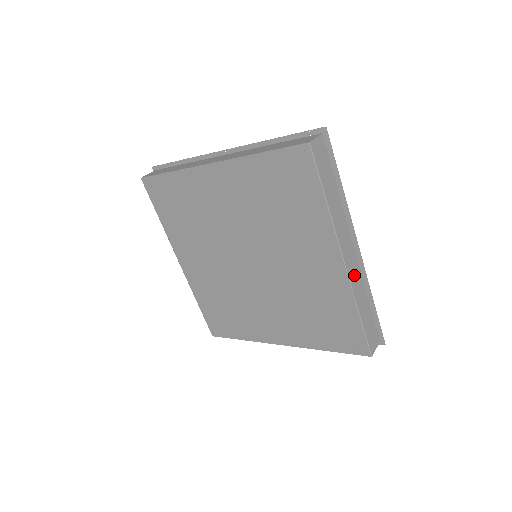
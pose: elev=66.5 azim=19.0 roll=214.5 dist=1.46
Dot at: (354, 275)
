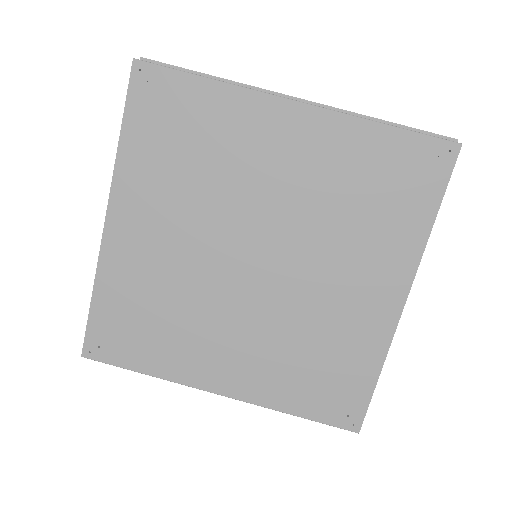
Dot at: occluded
